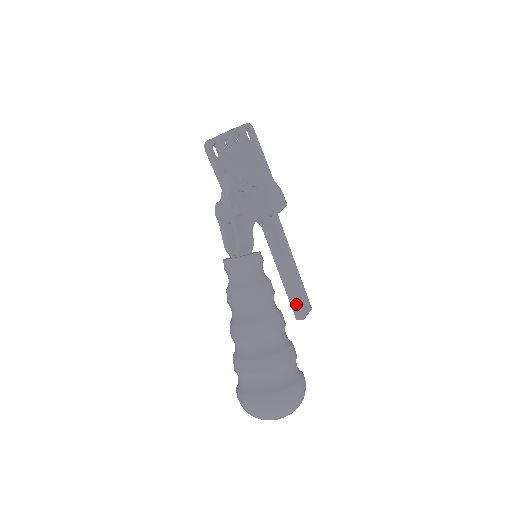
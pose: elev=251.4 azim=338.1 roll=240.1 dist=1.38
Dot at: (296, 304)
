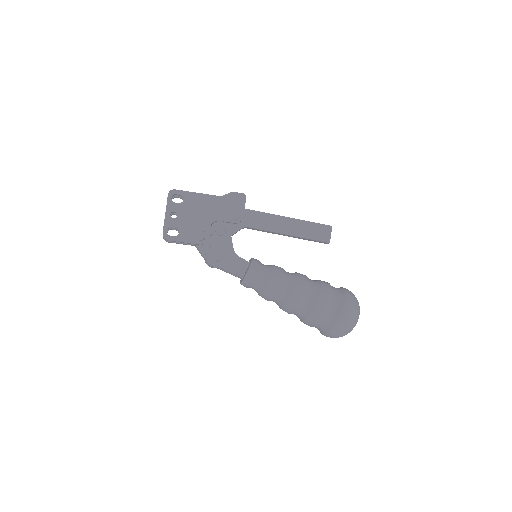
Dot at: (315, 241)
